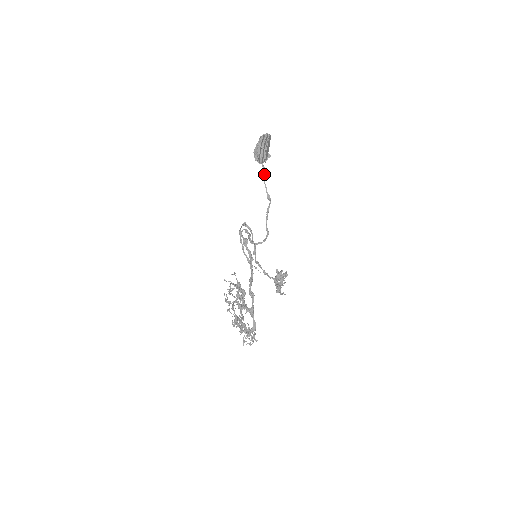
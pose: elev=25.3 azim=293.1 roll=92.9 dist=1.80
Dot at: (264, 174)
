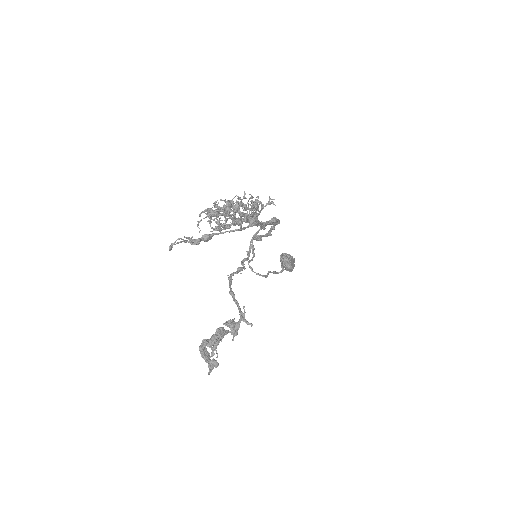
Dot at: (283, 265)
